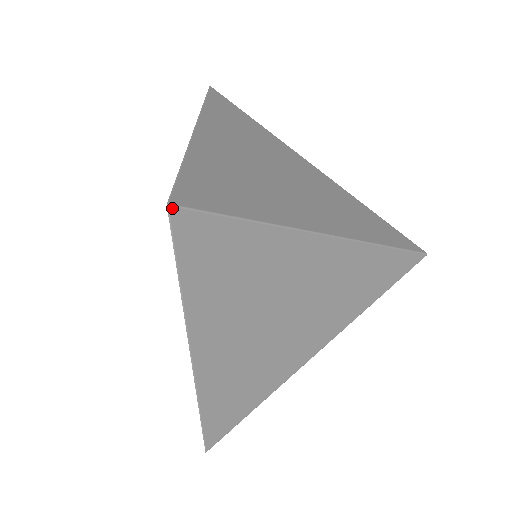
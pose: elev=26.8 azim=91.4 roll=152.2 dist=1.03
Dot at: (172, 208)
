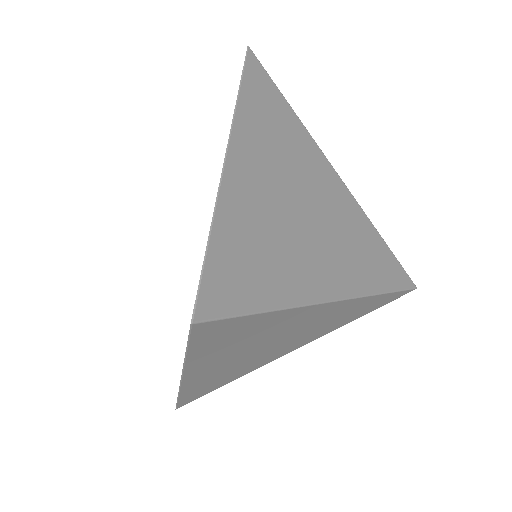
Dot at: (250, 49)
